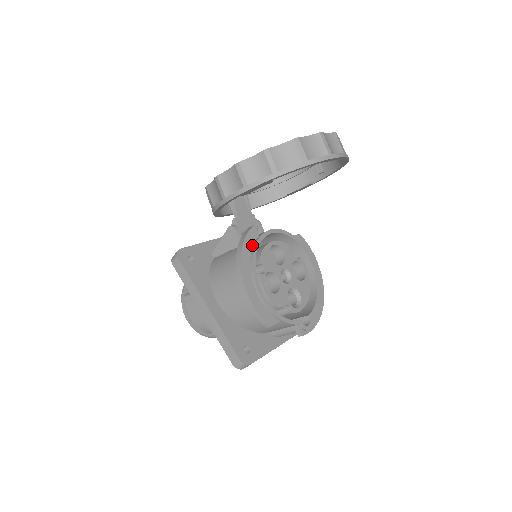
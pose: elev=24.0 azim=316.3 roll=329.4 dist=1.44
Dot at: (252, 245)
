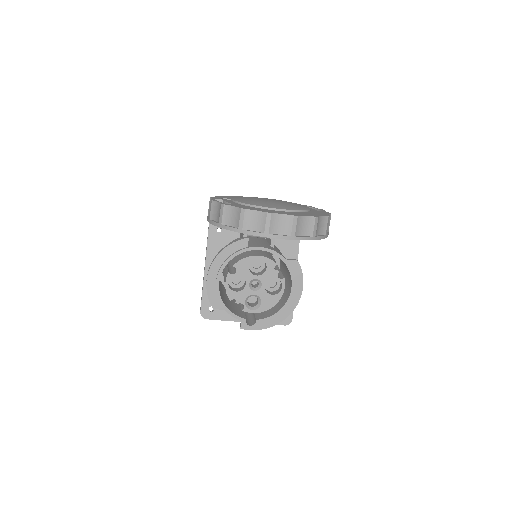
Dot at: (235, 251)
